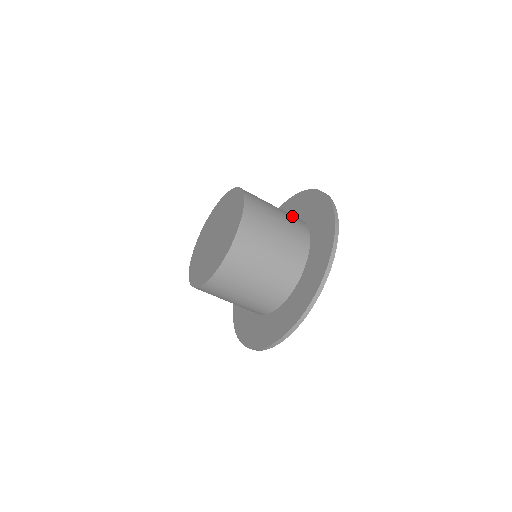
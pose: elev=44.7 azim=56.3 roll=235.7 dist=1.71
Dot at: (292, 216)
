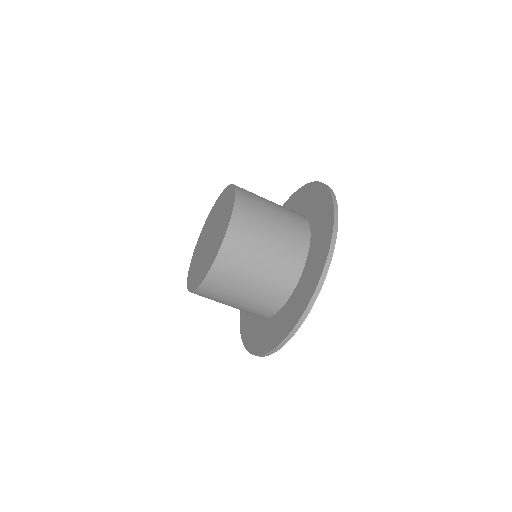
Dot at: occluded
